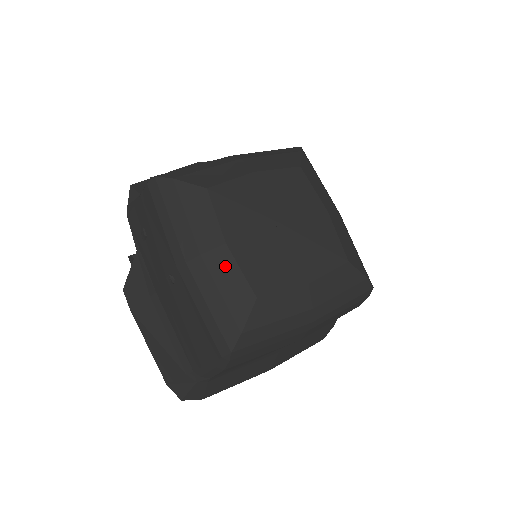
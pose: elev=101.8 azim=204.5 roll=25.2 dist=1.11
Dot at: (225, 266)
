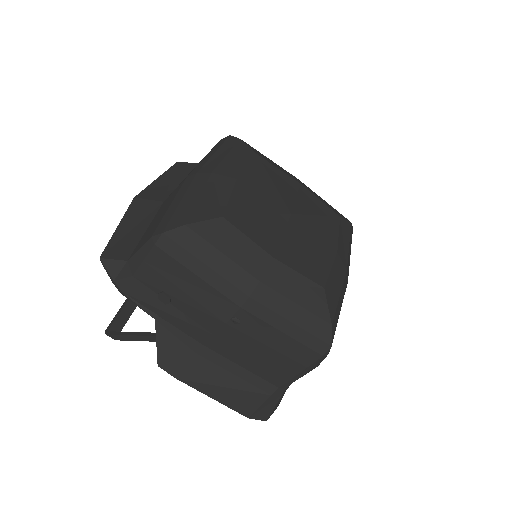
Dot at: (285, 278)
